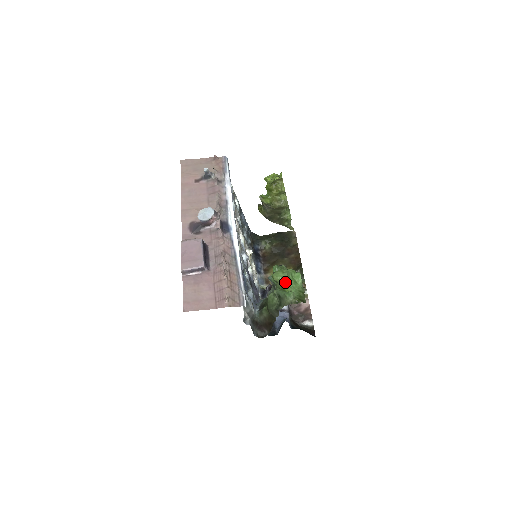
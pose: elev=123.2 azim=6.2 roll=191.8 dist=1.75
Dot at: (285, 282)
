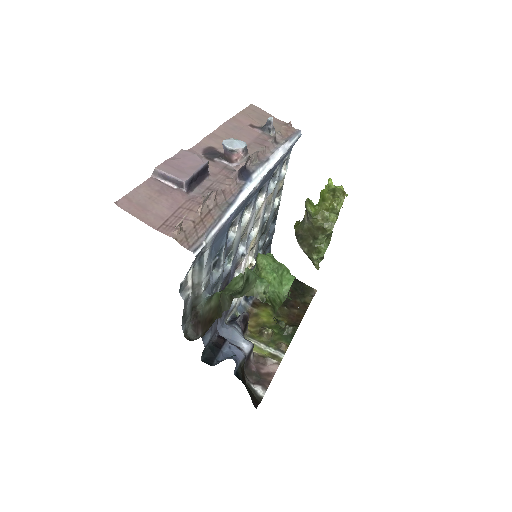
Dot at: (268, 272)
